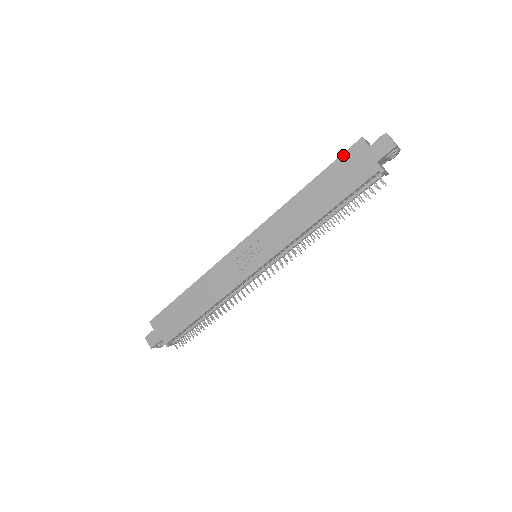
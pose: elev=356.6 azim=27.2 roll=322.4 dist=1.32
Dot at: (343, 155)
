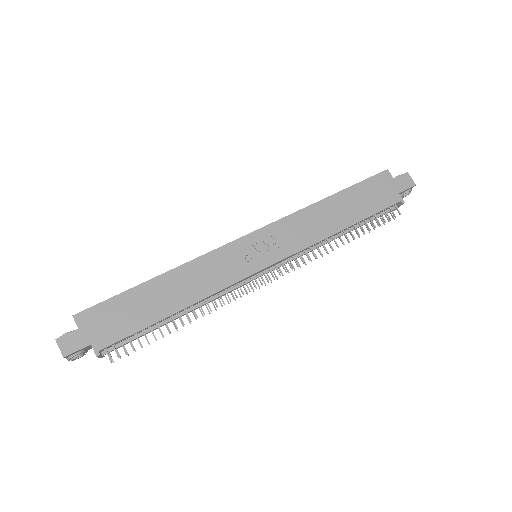
Dot at: (370, 178)
